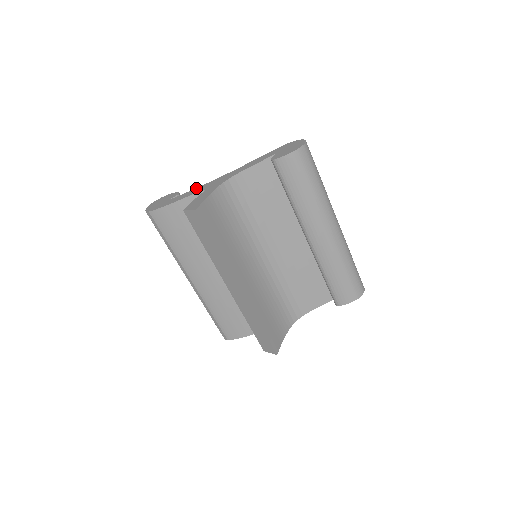
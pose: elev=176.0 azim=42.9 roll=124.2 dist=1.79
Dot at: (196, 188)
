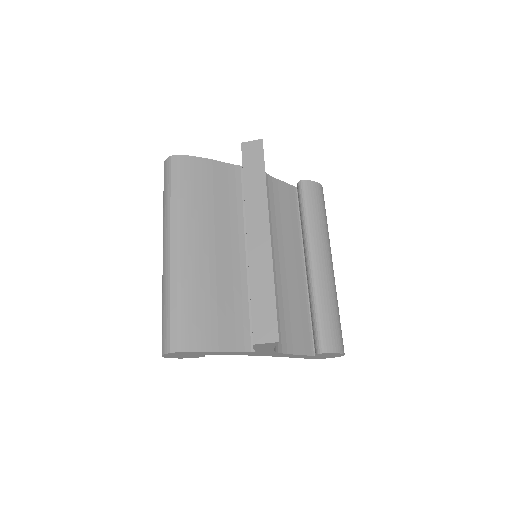
Dot at: occluded
